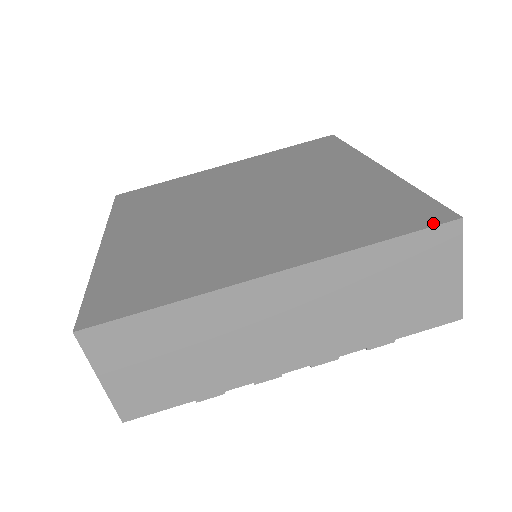
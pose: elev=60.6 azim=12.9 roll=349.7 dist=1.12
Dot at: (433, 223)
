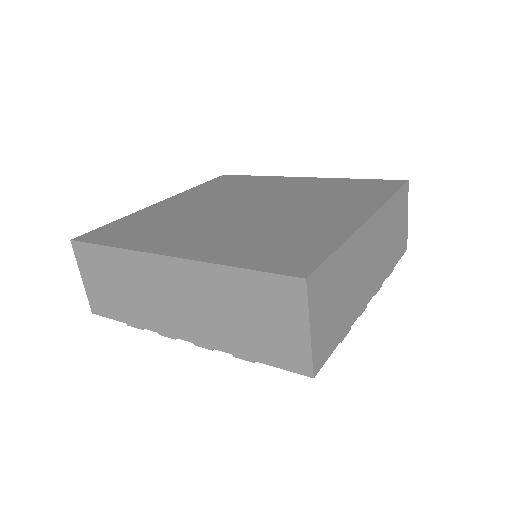
Dot at: (284, 272)
